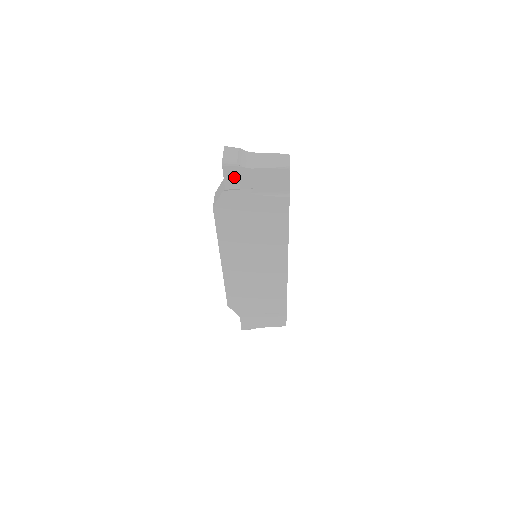
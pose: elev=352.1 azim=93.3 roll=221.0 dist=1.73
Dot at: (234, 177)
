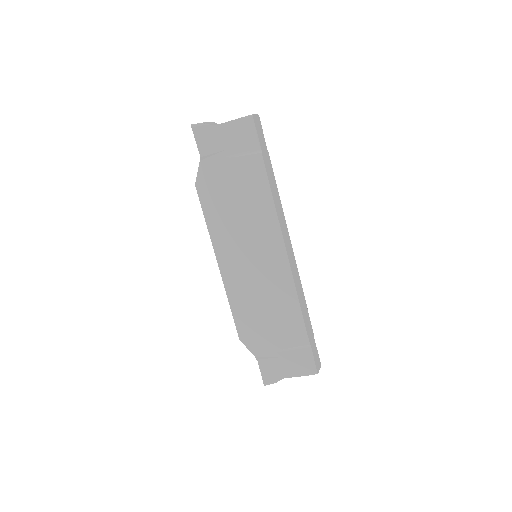
Dot at: (205, 139)
